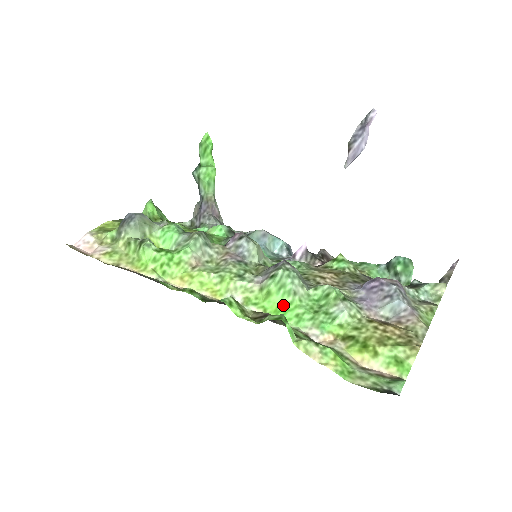
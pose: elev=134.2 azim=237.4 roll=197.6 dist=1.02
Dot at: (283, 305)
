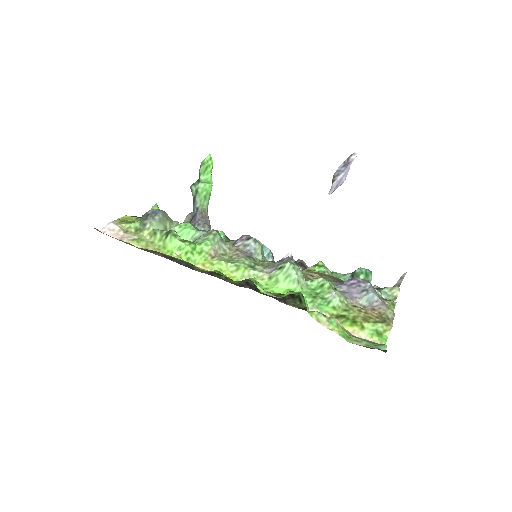
Dot at: (288, 291)
